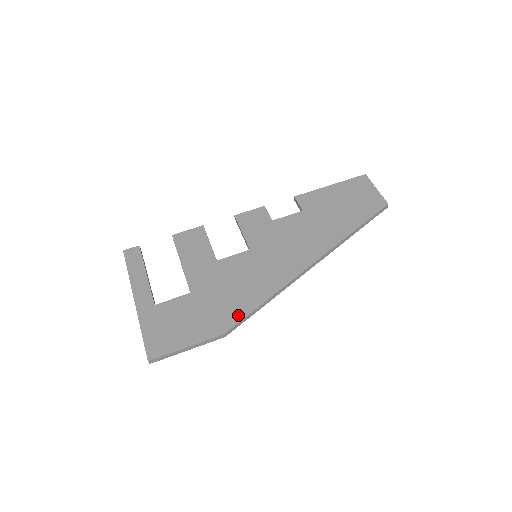
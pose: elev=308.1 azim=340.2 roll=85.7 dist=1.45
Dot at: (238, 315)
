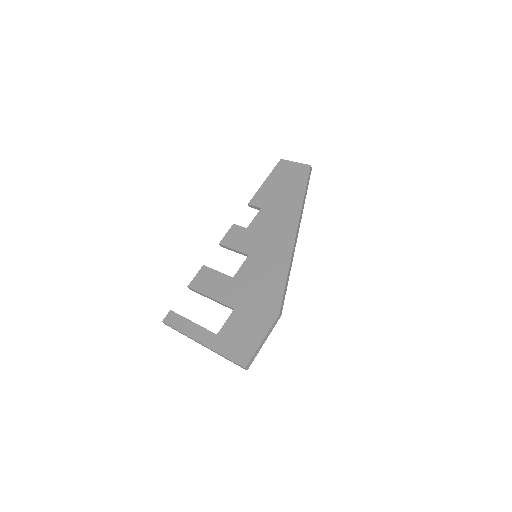
Dot at: (278, 296)
